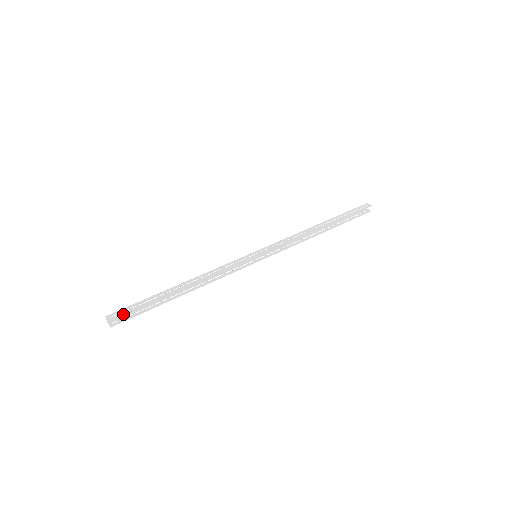
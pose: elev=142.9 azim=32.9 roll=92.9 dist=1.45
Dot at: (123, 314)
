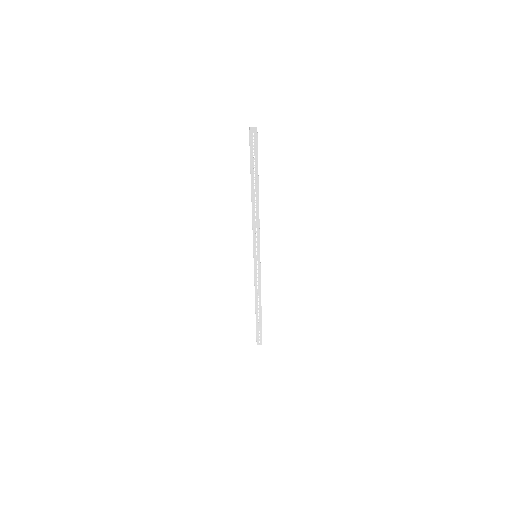
Dot at: (257, 140)
